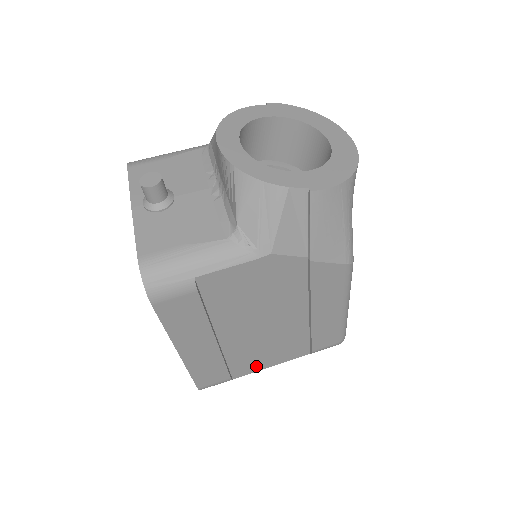
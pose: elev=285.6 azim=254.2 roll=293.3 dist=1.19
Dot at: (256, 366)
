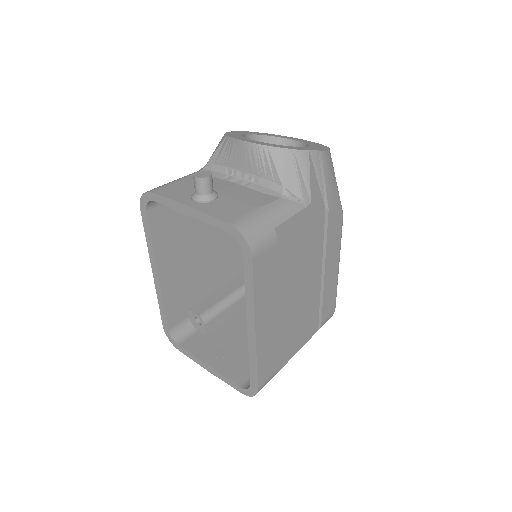
Dot at: (290, 351)
